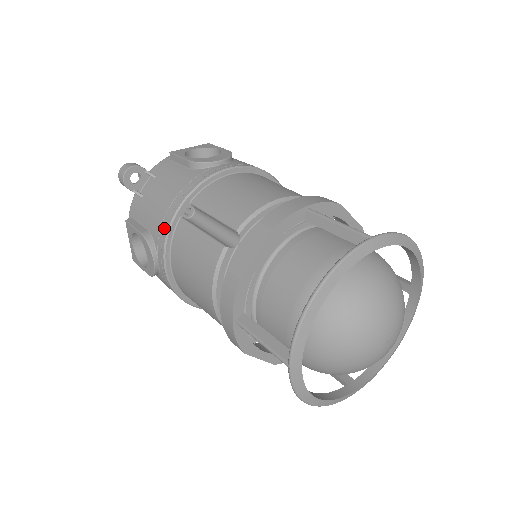
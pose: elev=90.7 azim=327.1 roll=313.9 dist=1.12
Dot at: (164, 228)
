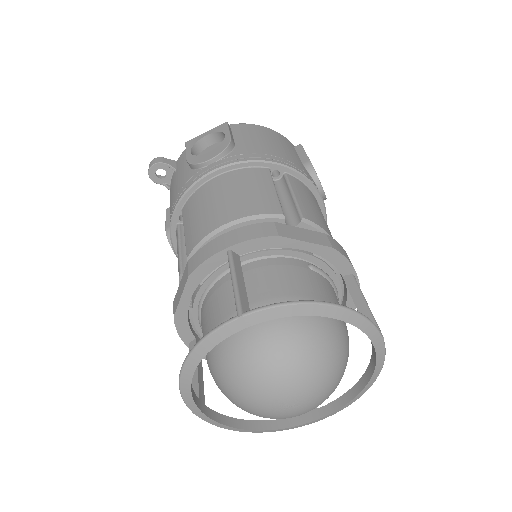
Dot at: occluded
